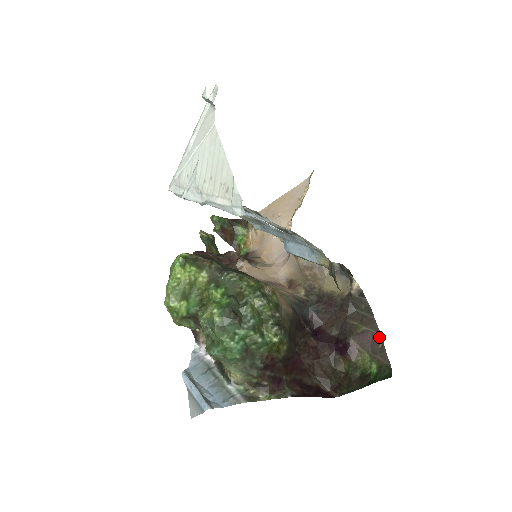
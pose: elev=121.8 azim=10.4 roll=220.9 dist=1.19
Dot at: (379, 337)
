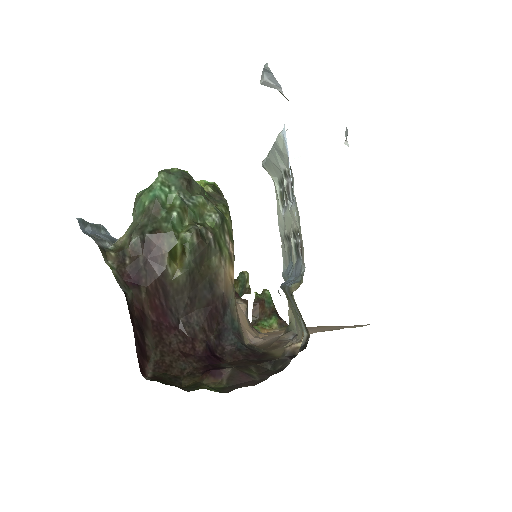
Dot at: (255, 383)
